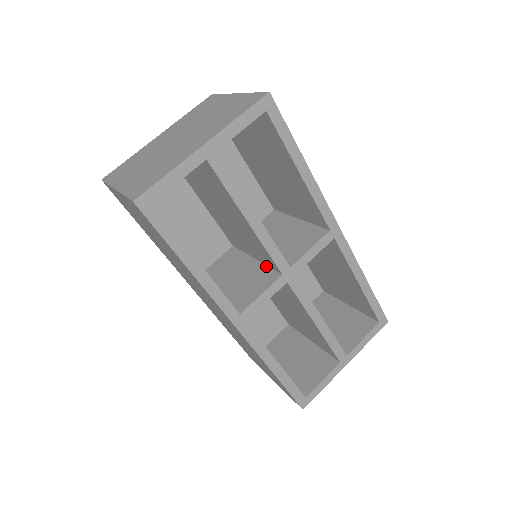
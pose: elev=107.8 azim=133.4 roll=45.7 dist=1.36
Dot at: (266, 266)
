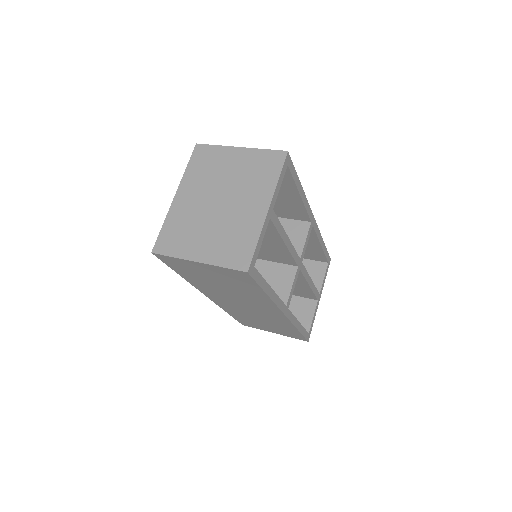
Dot at: (278, 263)
